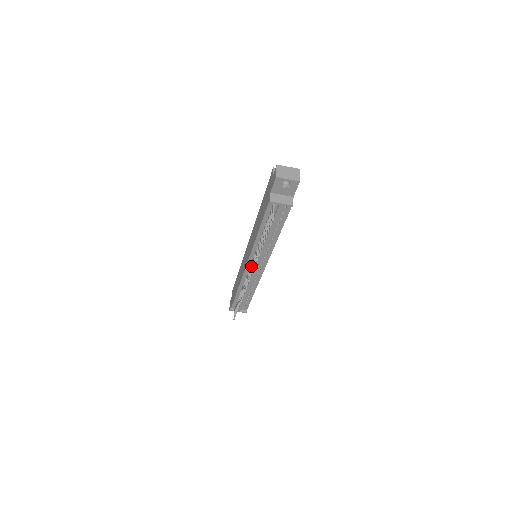
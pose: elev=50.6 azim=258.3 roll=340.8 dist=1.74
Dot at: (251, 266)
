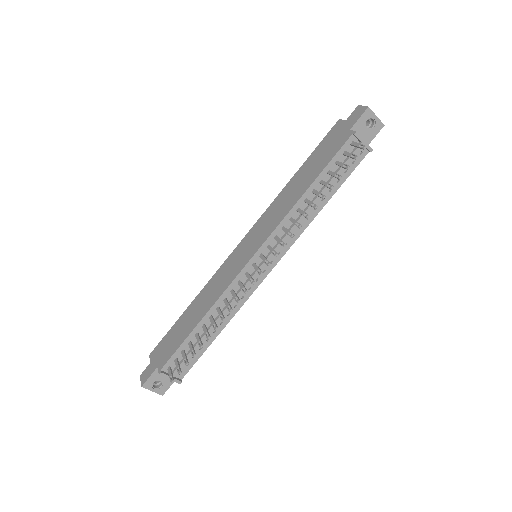
Dot at: (263, 255)
